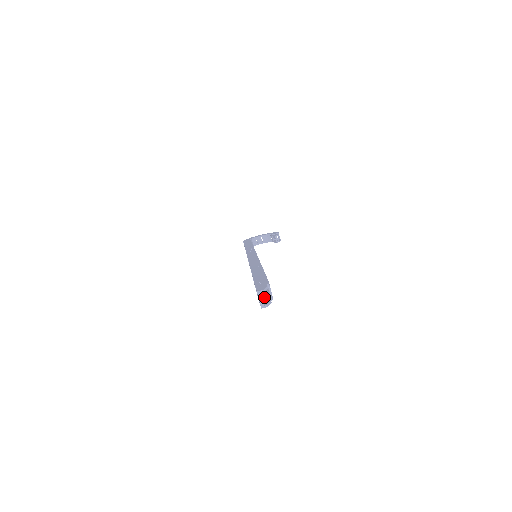
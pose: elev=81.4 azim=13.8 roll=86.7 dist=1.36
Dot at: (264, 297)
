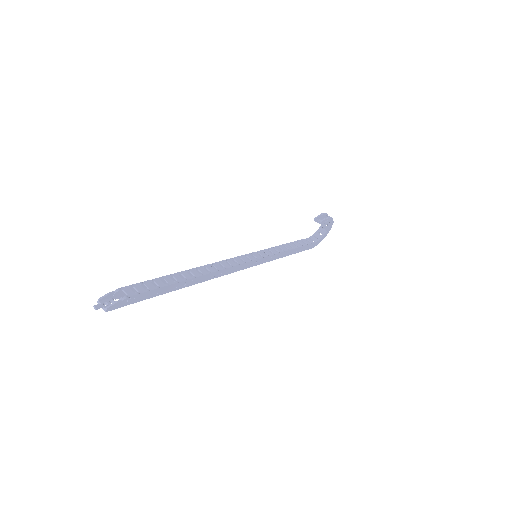
Dot at: (122, 301)
